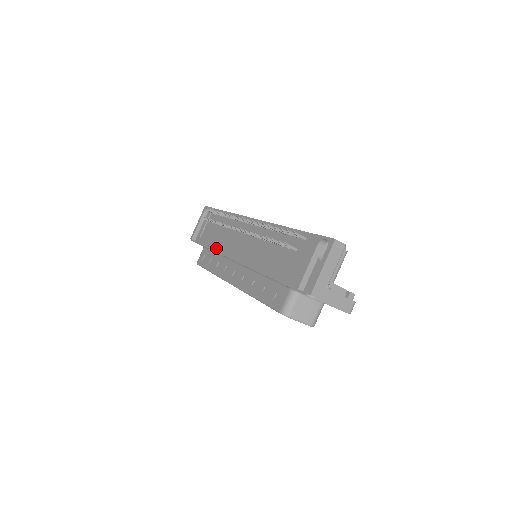
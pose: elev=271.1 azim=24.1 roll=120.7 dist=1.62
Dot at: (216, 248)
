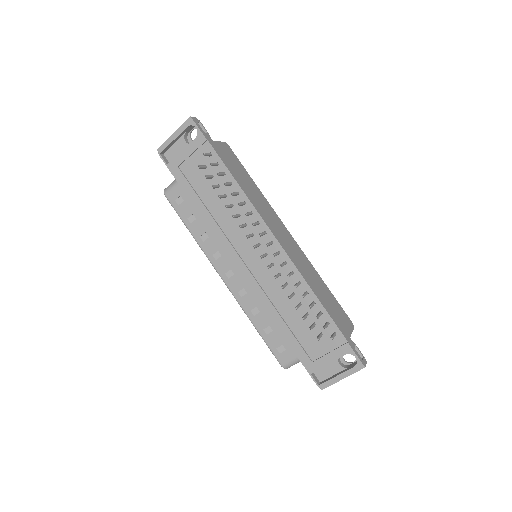
Dot at: (209, 220)
